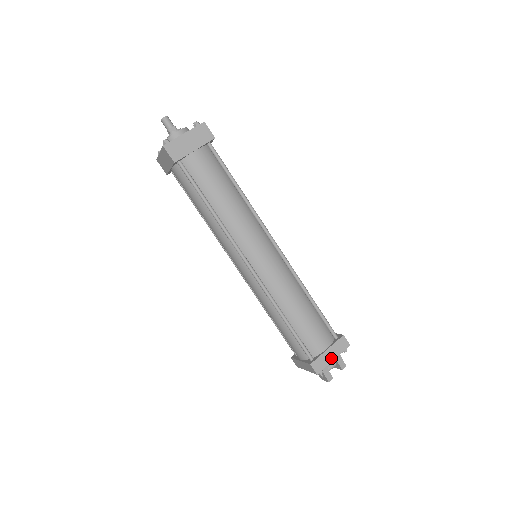
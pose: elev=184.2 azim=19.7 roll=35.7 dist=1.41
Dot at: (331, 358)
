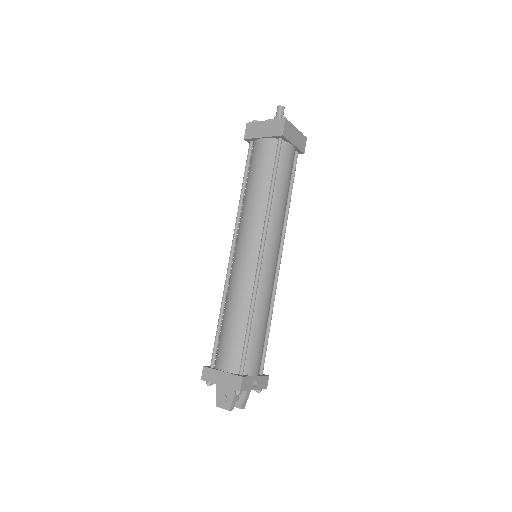
Dot at: (254, 386)
